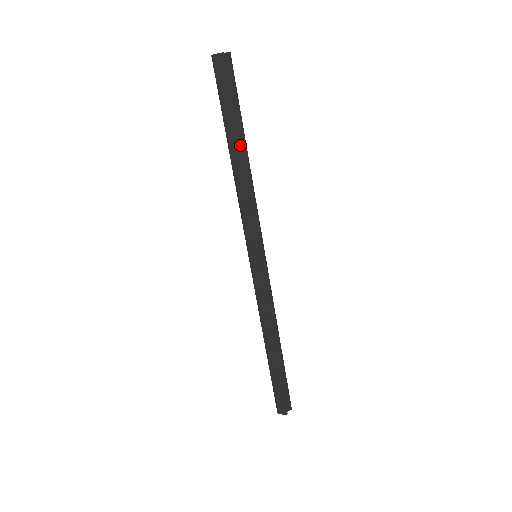
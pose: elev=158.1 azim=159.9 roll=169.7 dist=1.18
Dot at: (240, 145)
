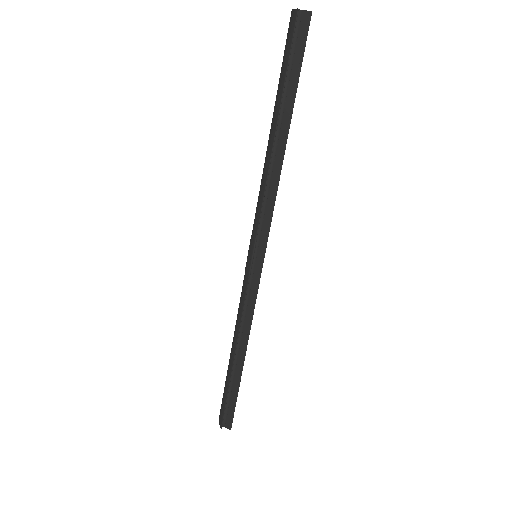
Dot at: (282, 127)
